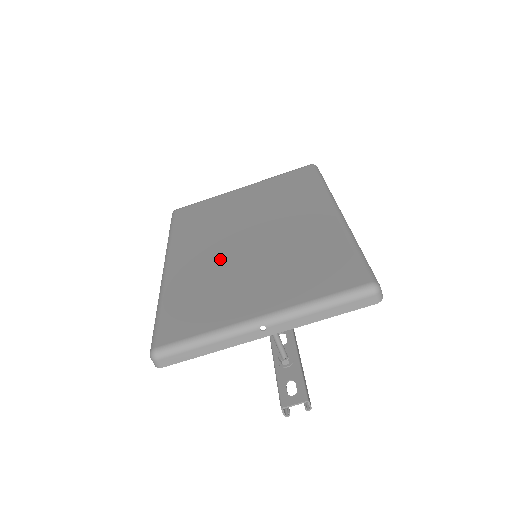
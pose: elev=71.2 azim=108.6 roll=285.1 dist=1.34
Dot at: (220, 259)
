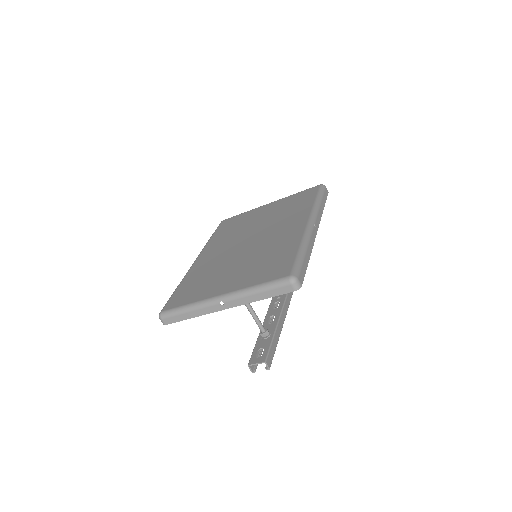
Dot at: (224, 257)
